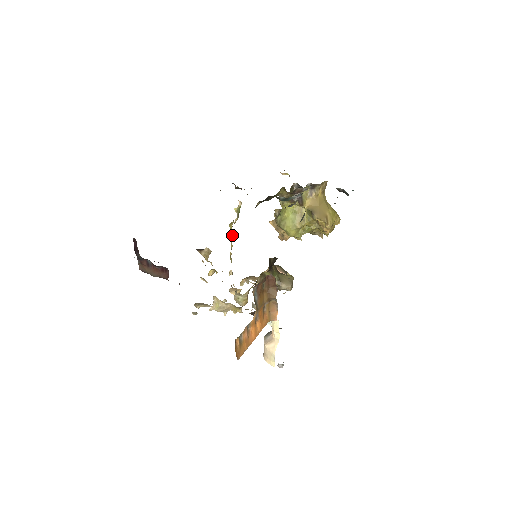
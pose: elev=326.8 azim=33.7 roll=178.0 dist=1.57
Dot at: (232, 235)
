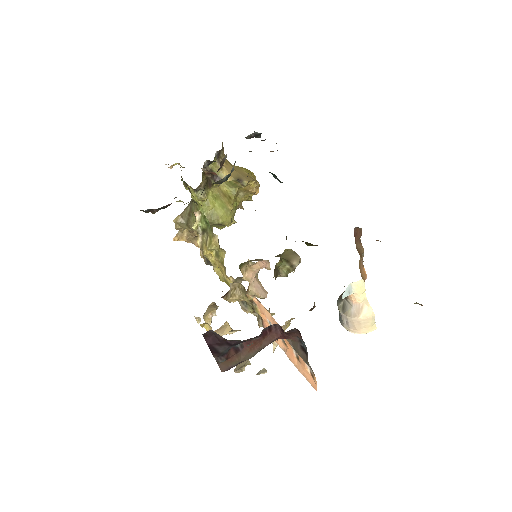
Dot at: (212, 259)
